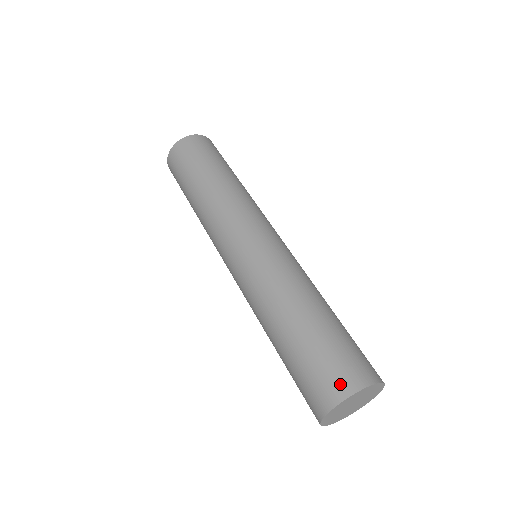
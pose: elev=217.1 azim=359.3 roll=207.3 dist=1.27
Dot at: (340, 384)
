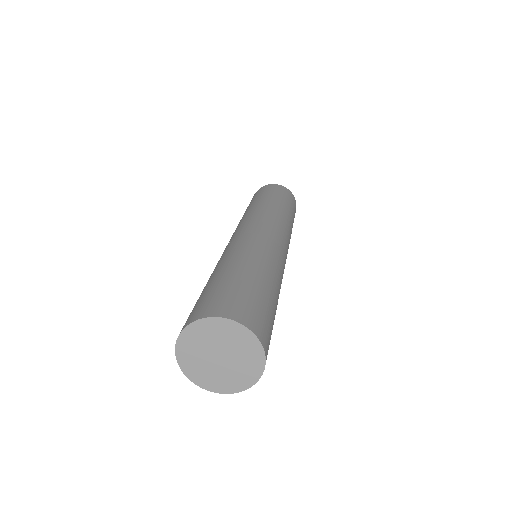
Dot at: (253, 320)
